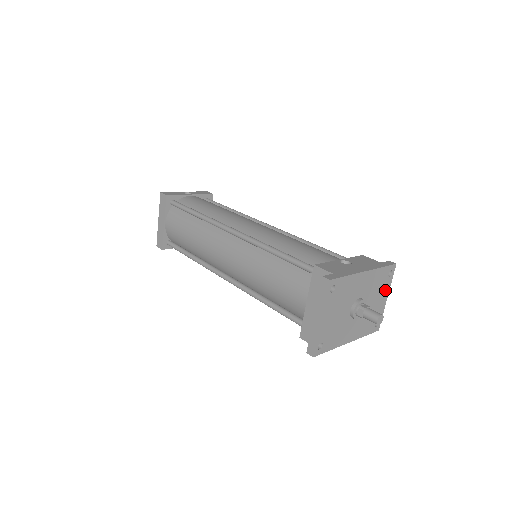
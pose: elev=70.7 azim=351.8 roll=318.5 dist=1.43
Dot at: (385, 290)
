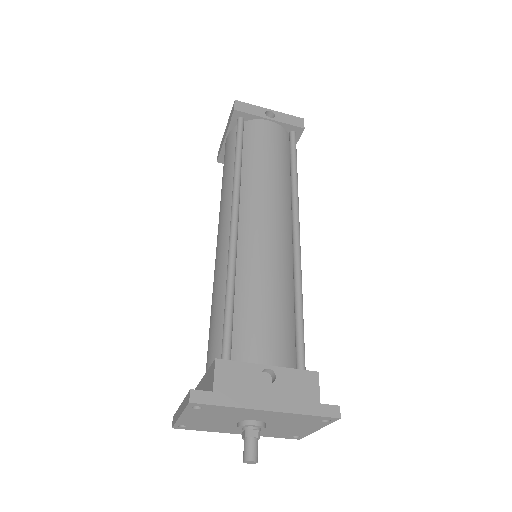
Dot at: (314, 425)
